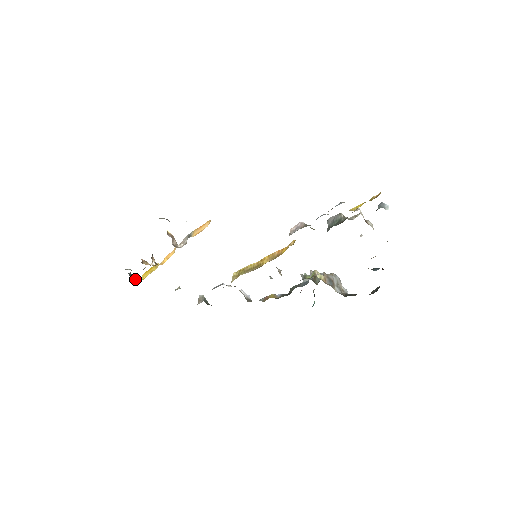
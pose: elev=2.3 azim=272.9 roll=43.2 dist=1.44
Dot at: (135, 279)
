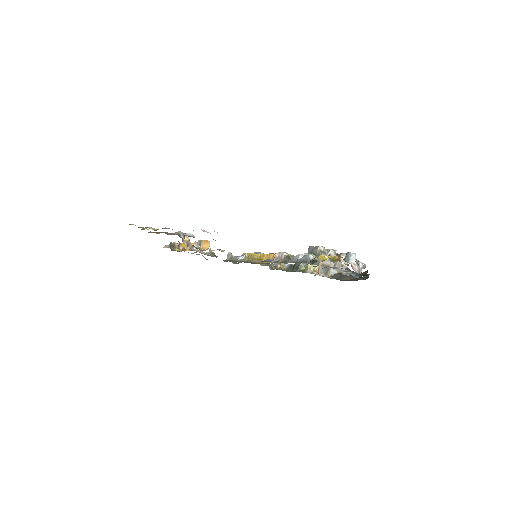
Dot at: (175, 247)
